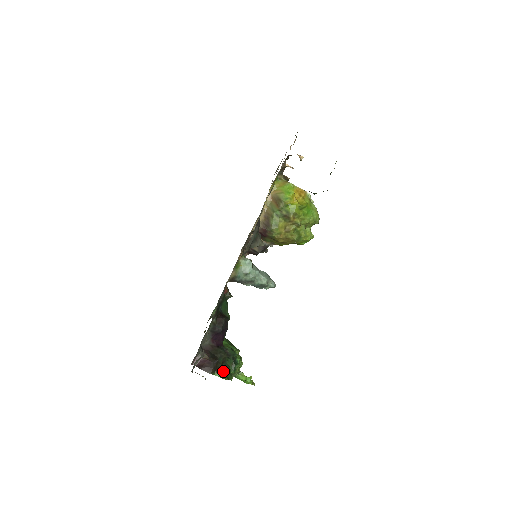
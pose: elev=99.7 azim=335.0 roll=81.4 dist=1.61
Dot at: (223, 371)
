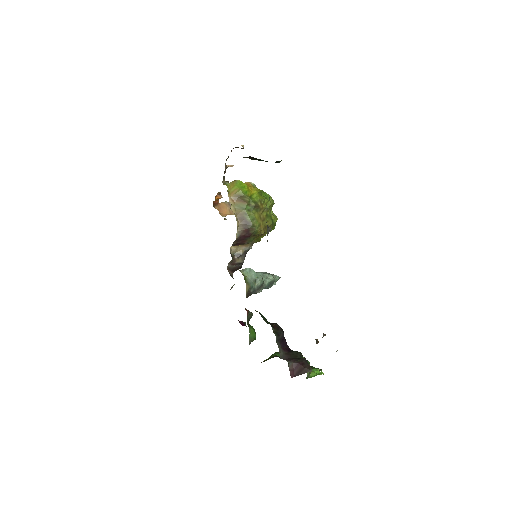
Dot at: occluded
